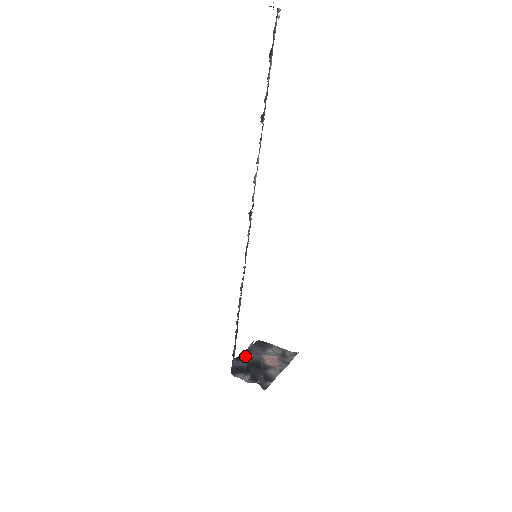
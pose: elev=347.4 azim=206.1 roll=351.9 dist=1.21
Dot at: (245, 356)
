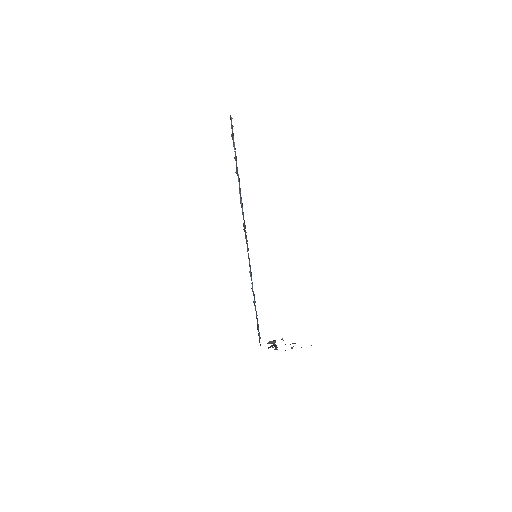
Dot at: occluded
